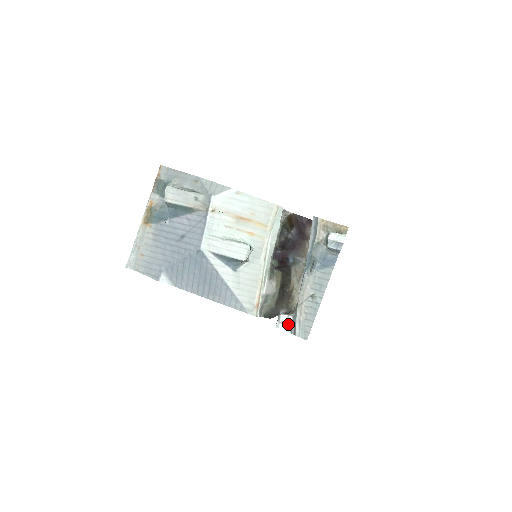
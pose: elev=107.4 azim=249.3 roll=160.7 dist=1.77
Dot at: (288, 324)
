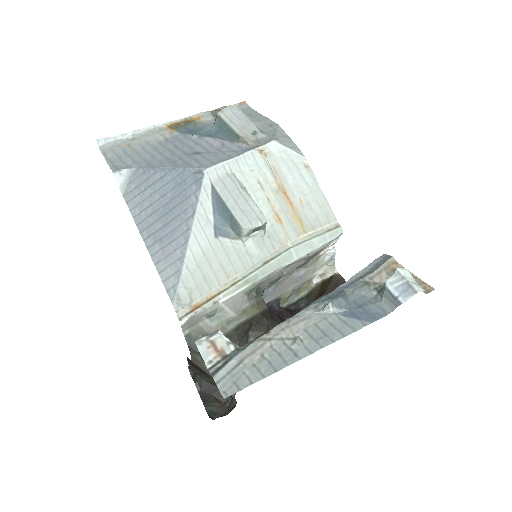
Dot at: (218, 352)
